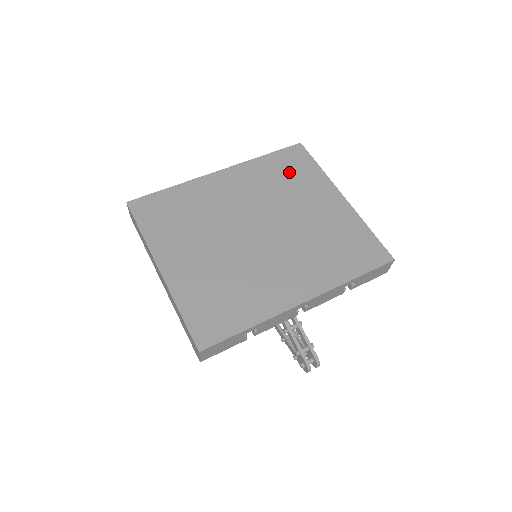
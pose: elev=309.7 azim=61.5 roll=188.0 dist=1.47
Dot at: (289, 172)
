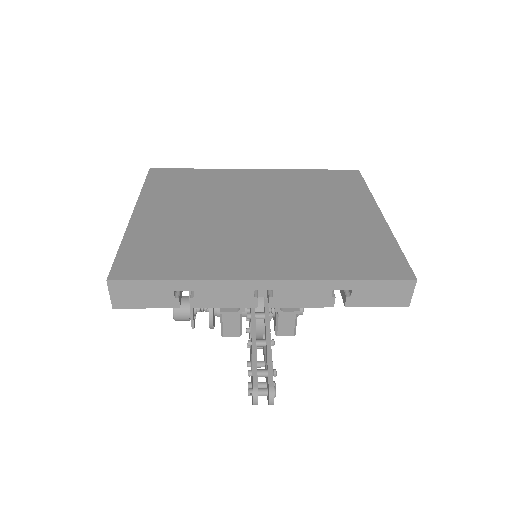
Dot at: (329, 184)
